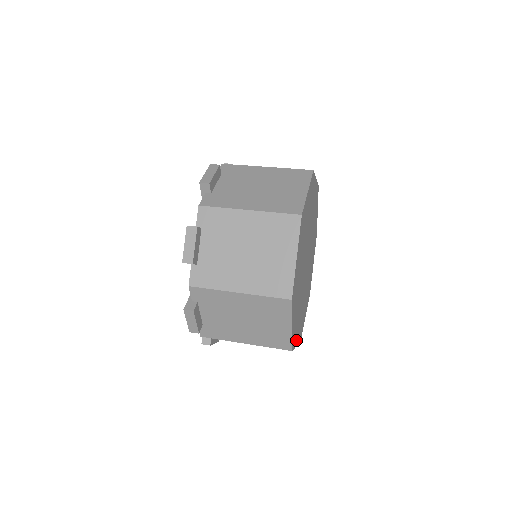
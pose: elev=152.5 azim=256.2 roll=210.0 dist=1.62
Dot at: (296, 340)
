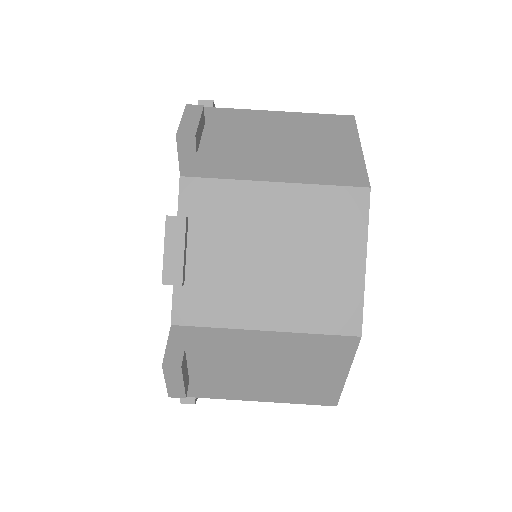
Dot at: occluded
